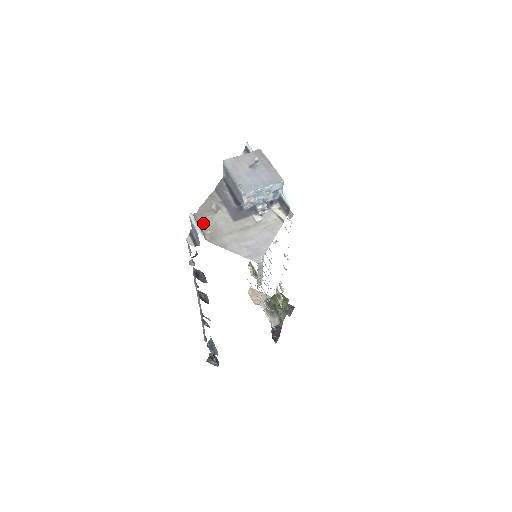
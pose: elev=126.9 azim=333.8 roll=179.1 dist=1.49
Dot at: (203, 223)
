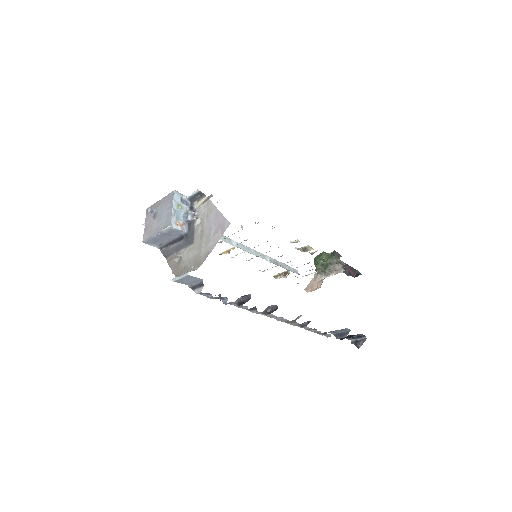
Dot at: (184, 271)
